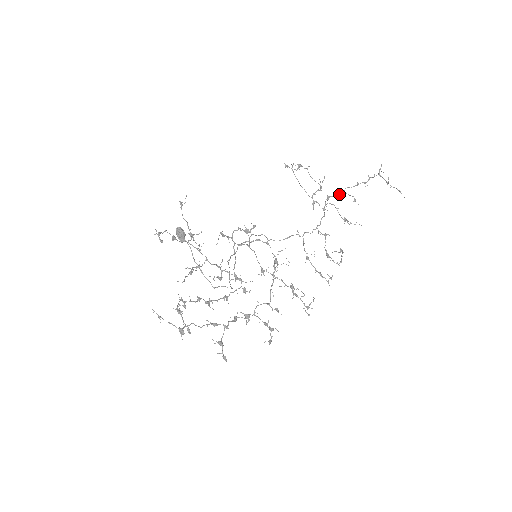
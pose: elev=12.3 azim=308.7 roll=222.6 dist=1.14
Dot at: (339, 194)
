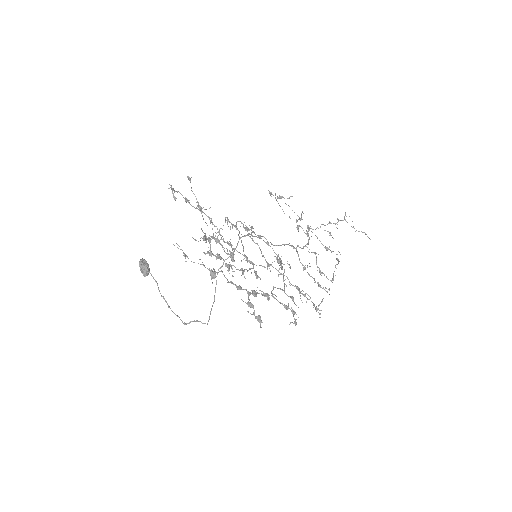
Dot at: (316, 228)
